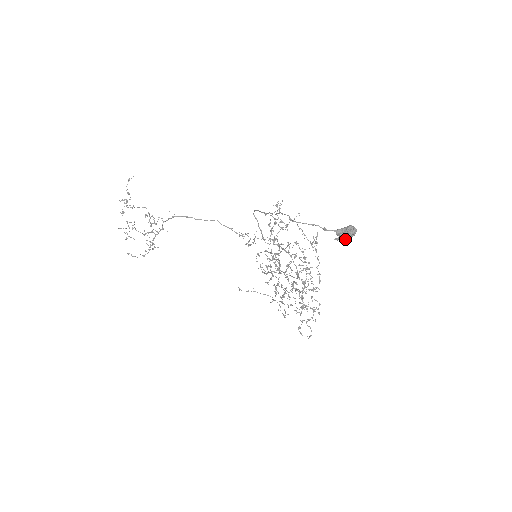
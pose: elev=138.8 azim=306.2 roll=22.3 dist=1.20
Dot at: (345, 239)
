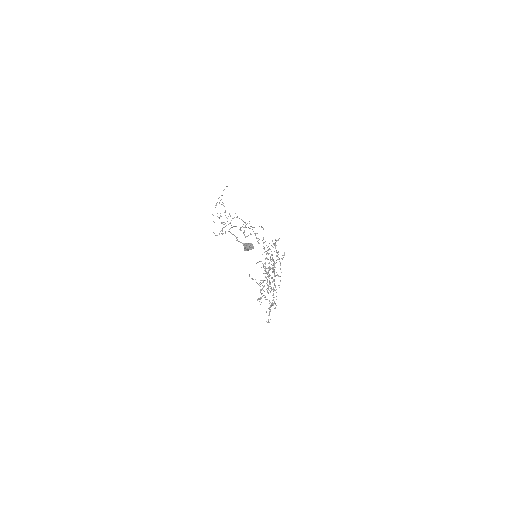
Dot at: (245, 250)
